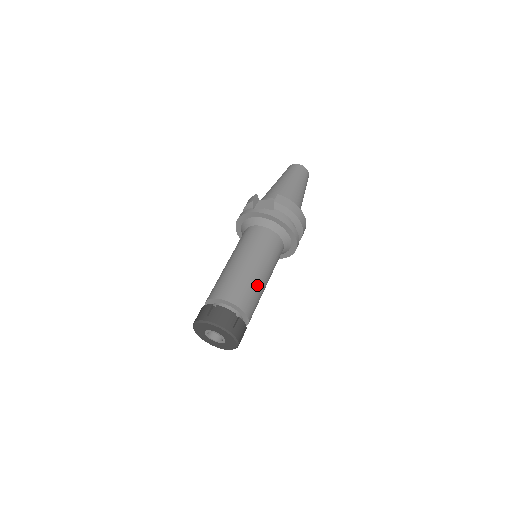
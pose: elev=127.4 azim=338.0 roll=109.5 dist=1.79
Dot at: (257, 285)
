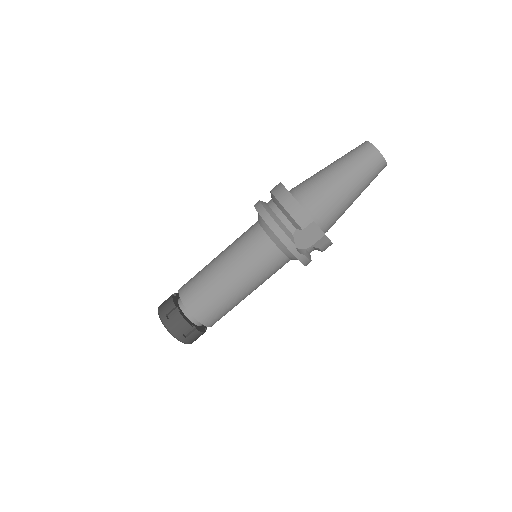
Dot at: occluded
